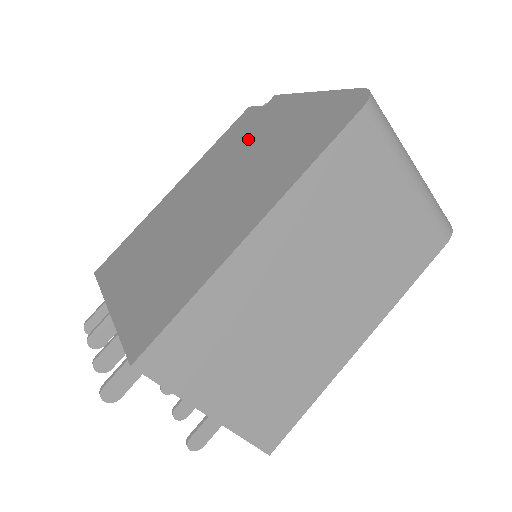
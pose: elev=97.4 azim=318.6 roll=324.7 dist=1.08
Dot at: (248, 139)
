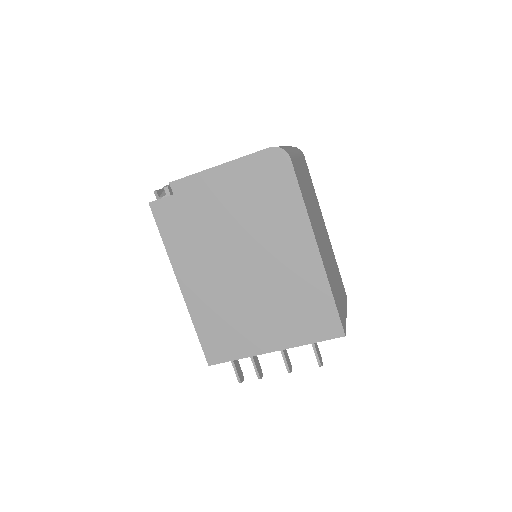
Dot at: (206, 220)
